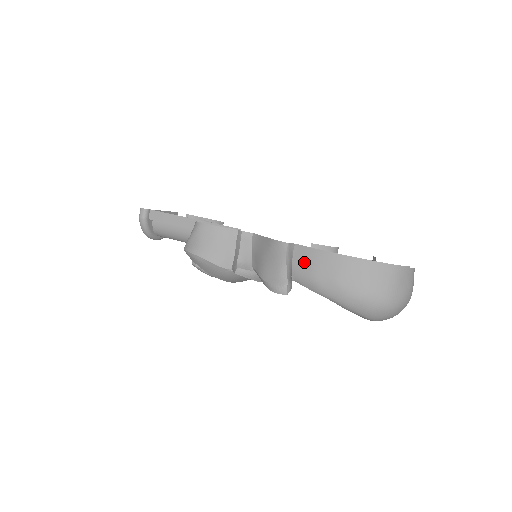
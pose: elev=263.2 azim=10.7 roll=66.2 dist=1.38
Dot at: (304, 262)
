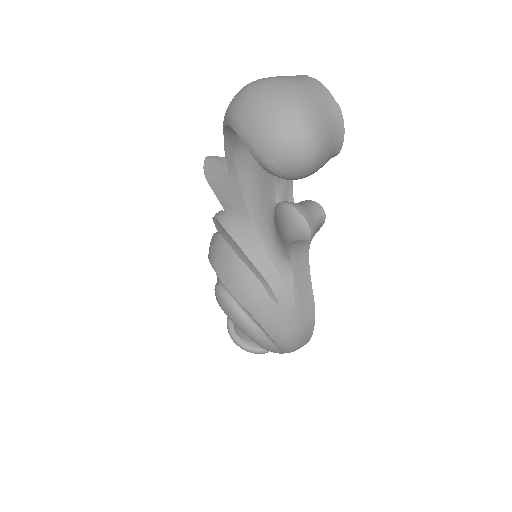
Dot at: occluded
